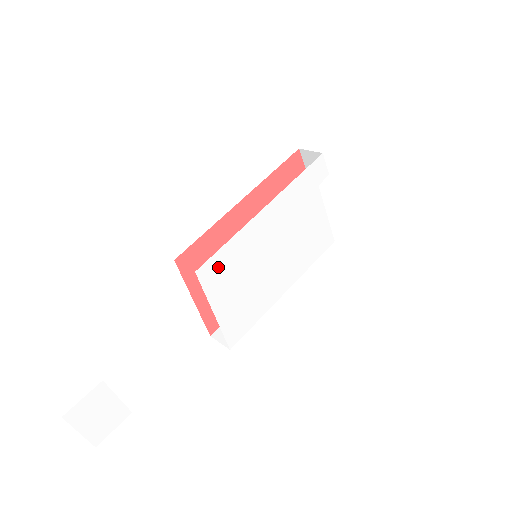
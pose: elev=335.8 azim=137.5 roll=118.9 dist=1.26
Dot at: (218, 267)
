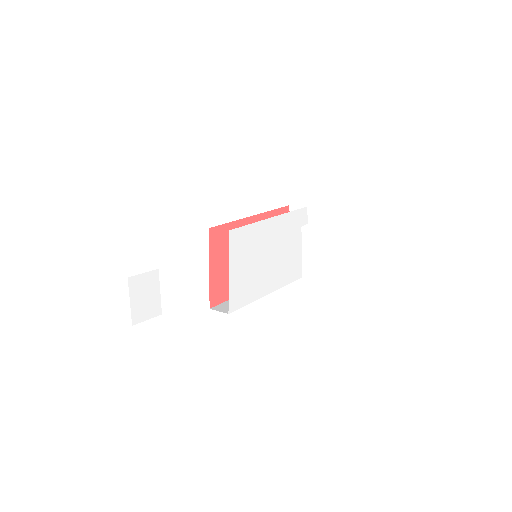
Dot at: (240, 238)
